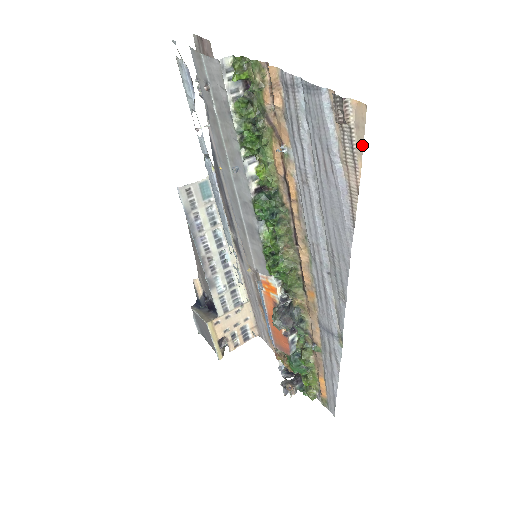
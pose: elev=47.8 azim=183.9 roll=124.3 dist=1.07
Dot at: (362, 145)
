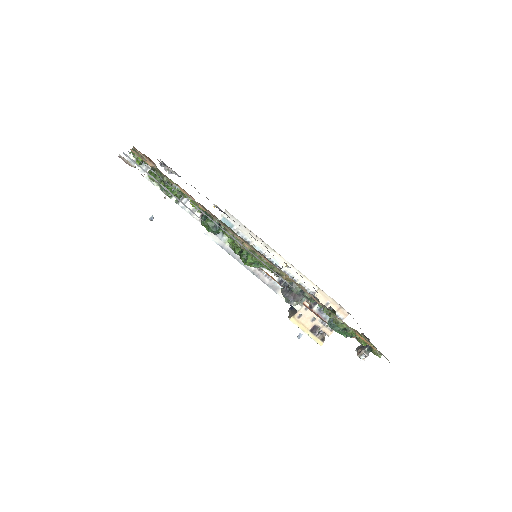
Dot at: occluded
